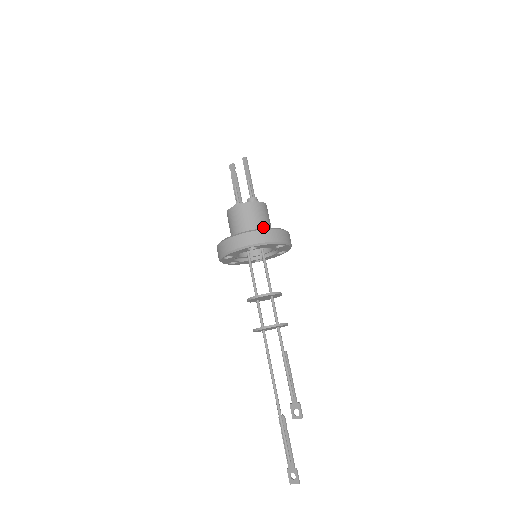
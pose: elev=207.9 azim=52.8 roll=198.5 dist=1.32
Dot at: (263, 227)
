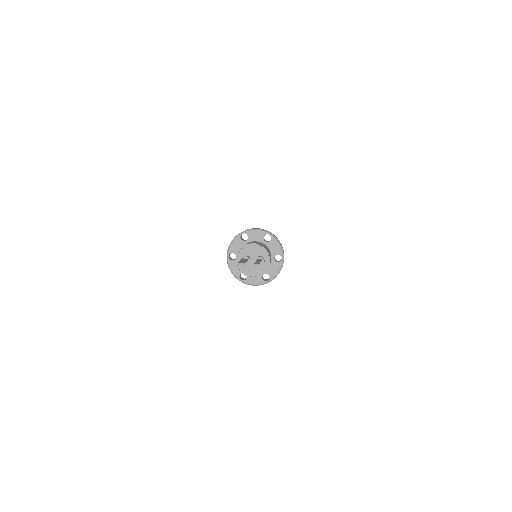
Dot at: (270, 264)
